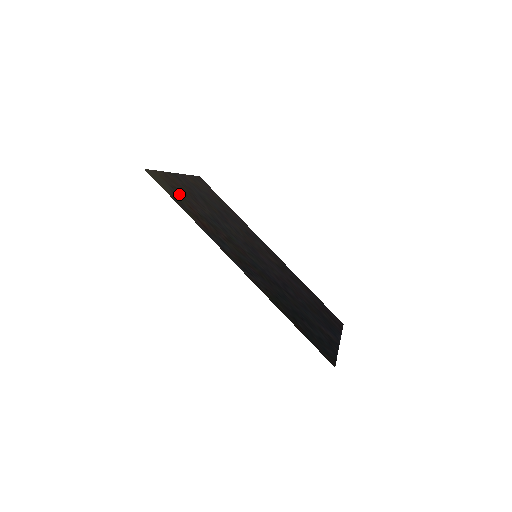
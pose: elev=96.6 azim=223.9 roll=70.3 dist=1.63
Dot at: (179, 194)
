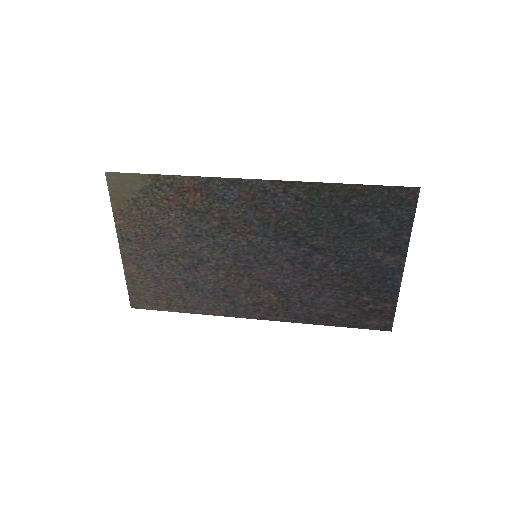
Dot at: (147, 202)
